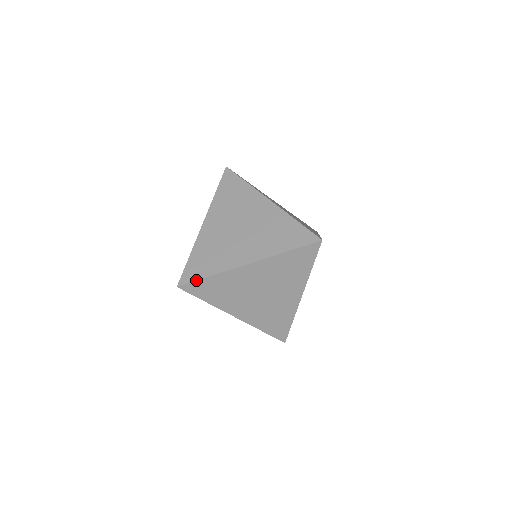
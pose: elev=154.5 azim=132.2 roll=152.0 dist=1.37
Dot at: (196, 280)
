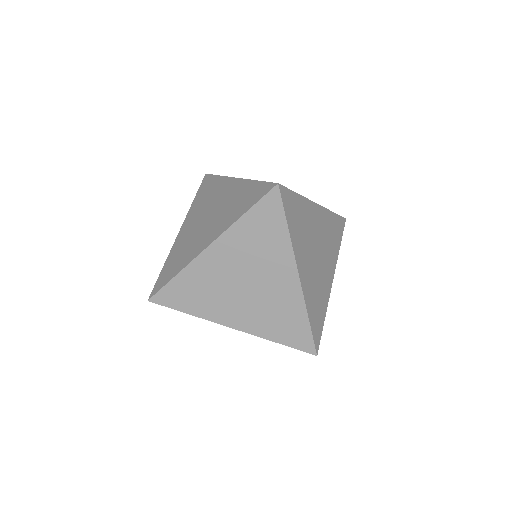
Dot at: occluded
